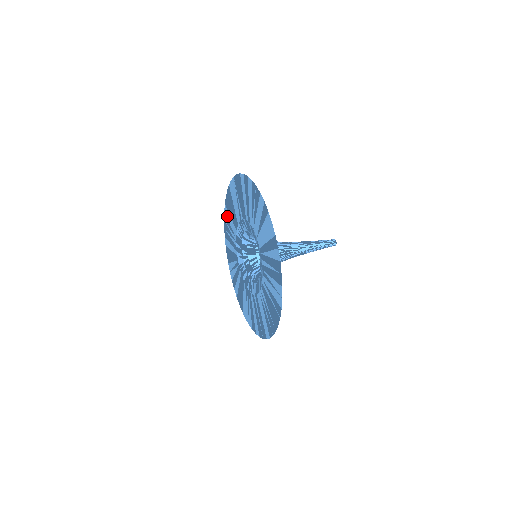
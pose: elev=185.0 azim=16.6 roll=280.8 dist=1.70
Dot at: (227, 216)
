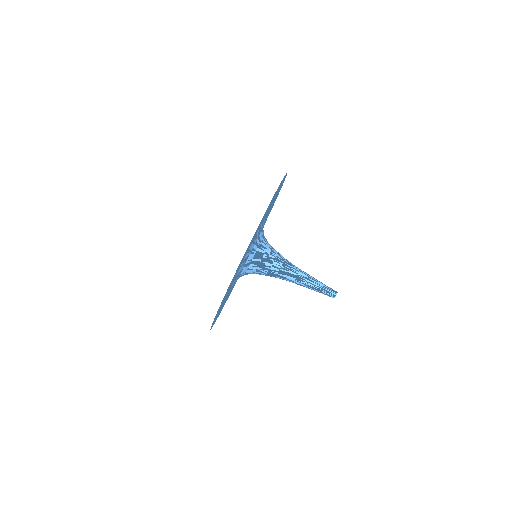
Dot at: occluded
